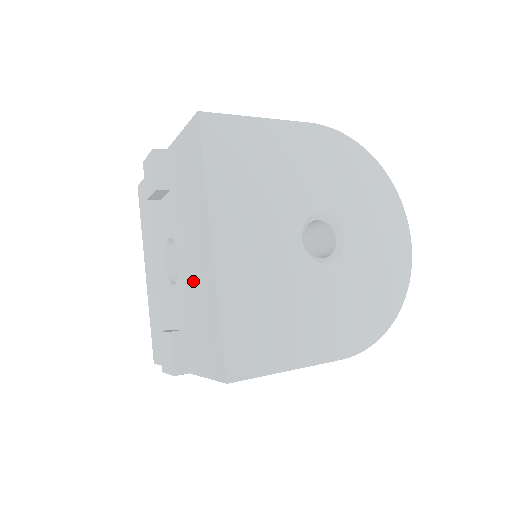
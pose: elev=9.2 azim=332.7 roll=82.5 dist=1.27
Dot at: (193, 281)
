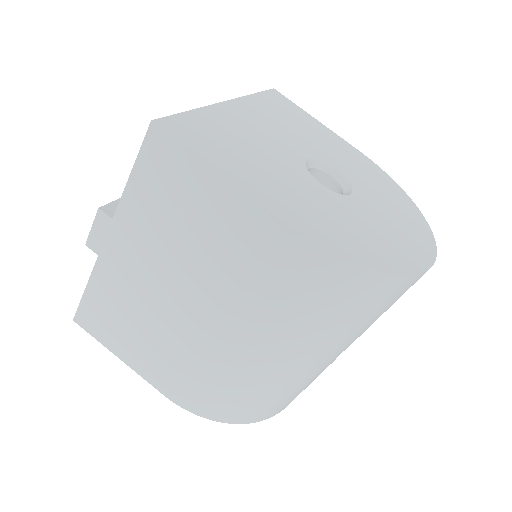
Dot at: occluded
